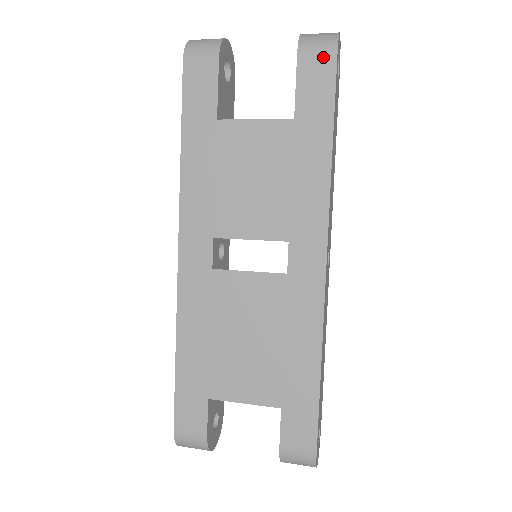
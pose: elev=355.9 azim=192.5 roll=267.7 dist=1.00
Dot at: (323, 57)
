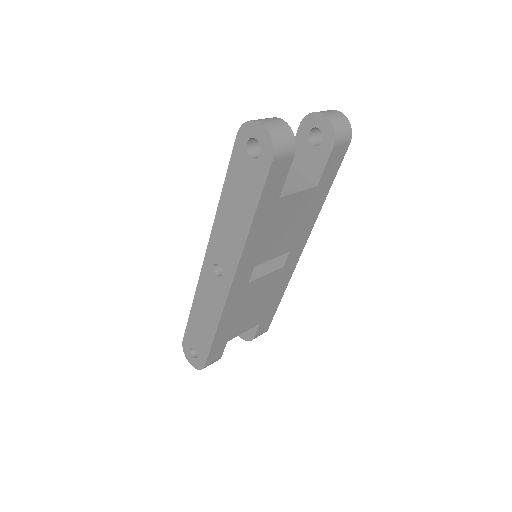
Dot at: (344, 147)
